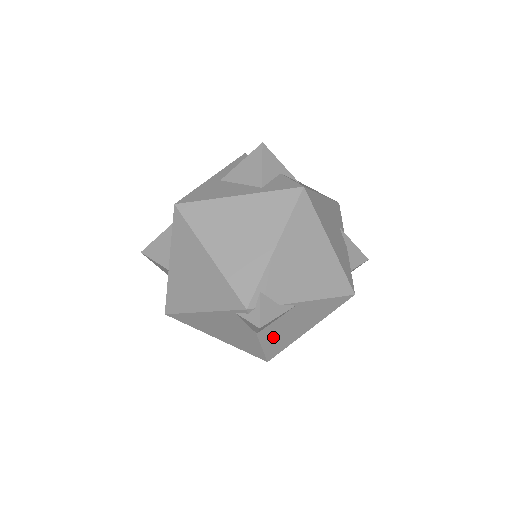
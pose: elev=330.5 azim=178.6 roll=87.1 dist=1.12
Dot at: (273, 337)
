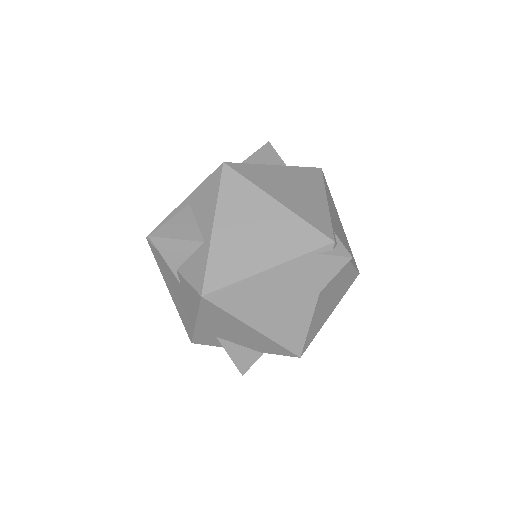
Dot at: (320, 308)
